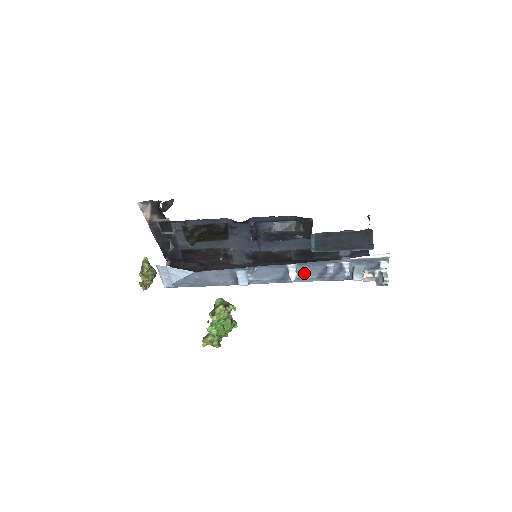
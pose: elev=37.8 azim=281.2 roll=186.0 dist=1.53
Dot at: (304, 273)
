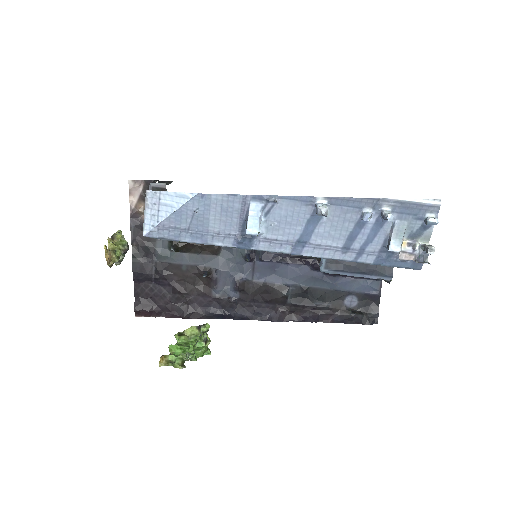
Dot at: (330, 231)
